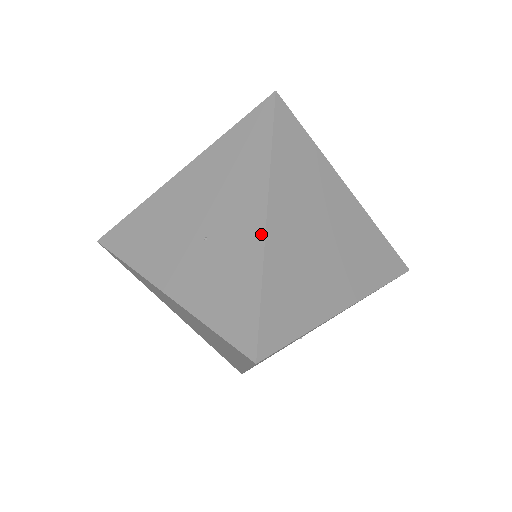
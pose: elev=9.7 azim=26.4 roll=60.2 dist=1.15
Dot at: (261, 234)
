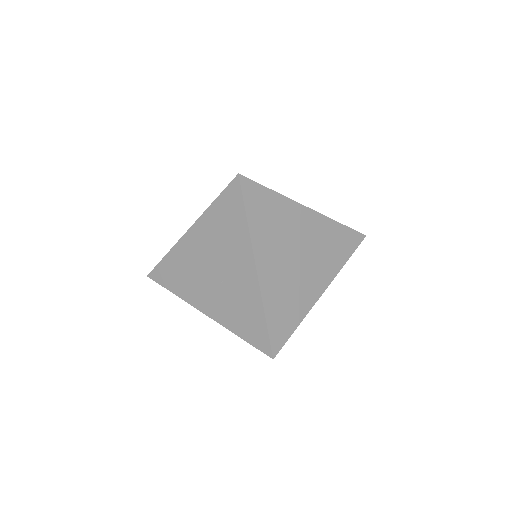
Dot at: (256, 283)
